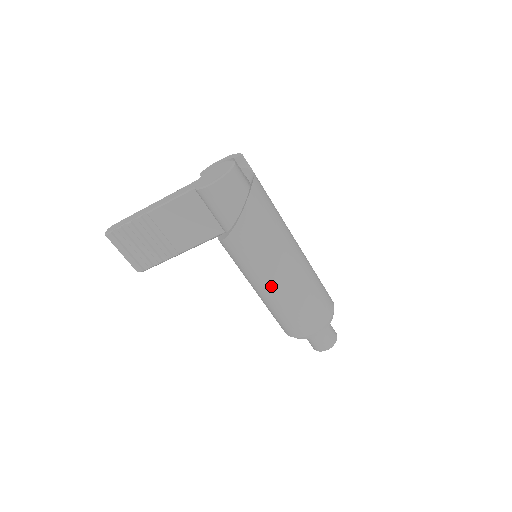
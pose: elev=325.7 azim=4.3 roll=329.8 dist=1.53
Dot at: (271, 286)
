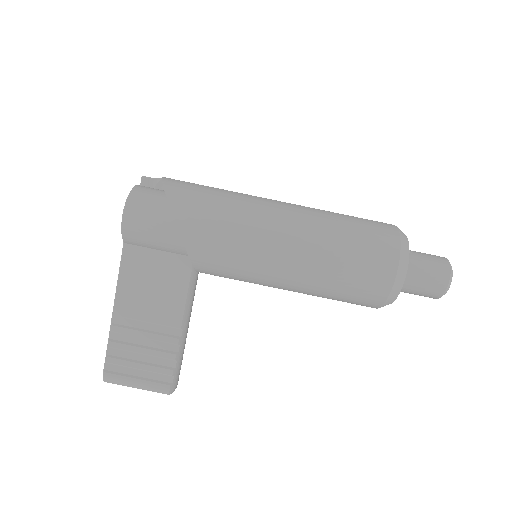
Dot at: (286, 257)
